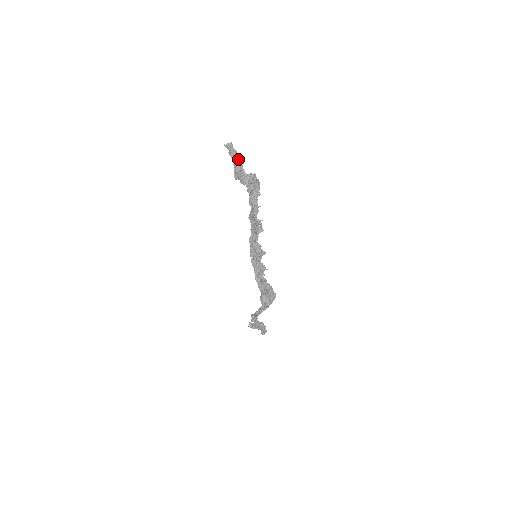
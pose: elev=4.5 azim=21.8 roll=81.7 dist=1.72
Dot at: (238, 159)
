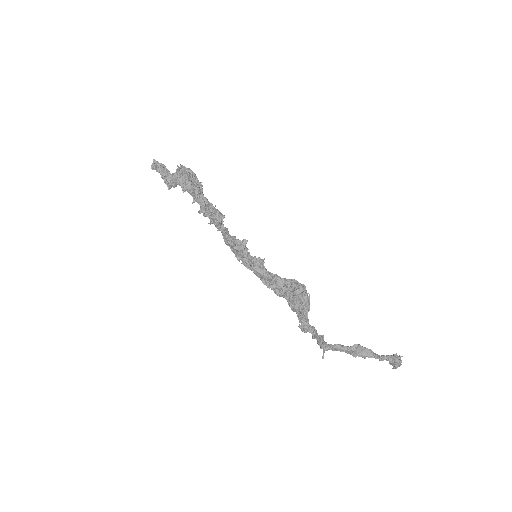
Dot at: (161, 168)
